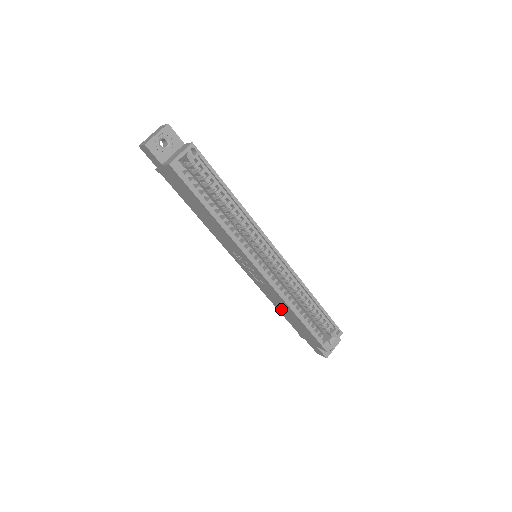
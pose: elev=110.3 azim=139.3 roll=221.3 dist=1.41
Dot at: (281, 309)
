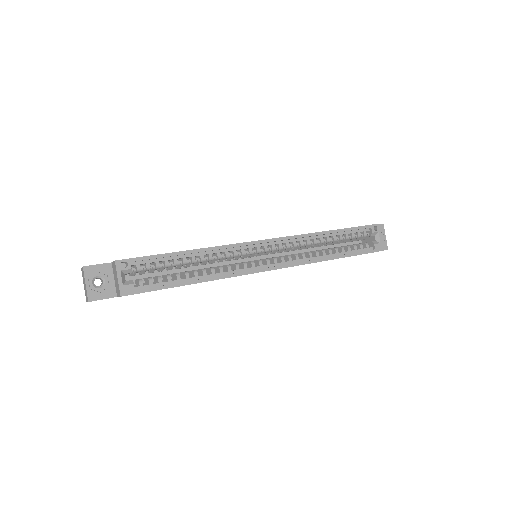
Dot at: occluded
